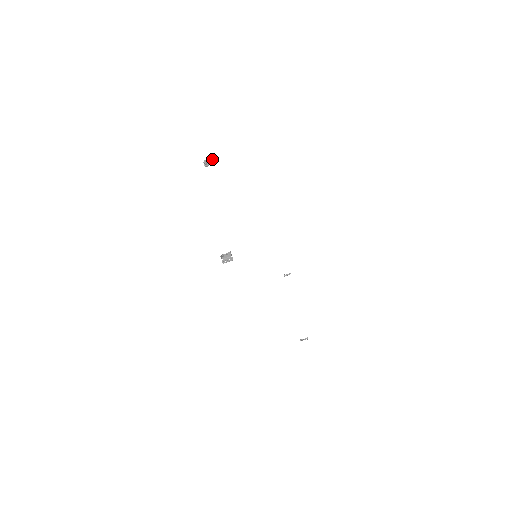
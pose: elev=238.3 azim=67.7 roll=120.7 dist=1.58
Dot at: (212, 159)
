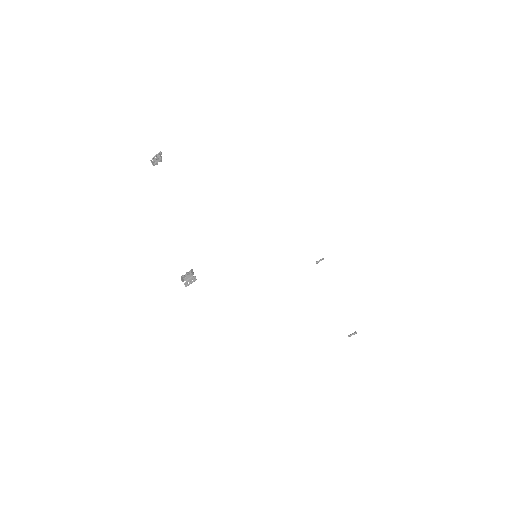
Dot at: (159, 154)
